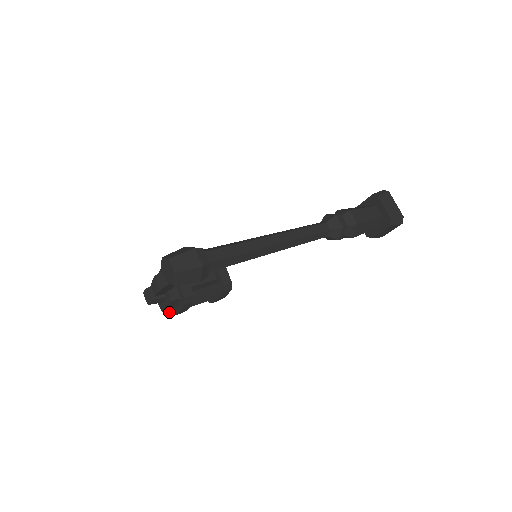
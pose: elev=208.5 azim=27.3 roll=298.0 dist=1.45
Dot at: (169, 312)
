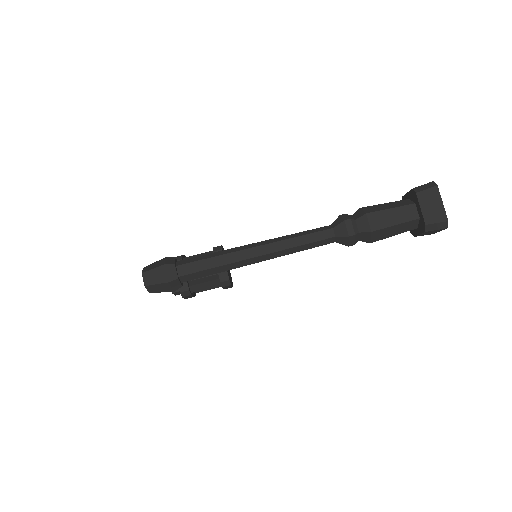
Dot at: occluded
